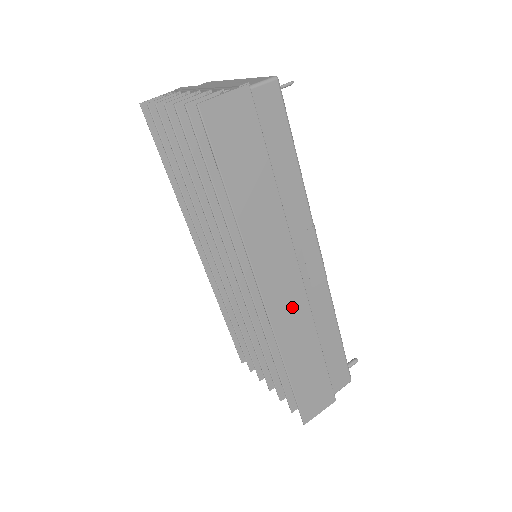
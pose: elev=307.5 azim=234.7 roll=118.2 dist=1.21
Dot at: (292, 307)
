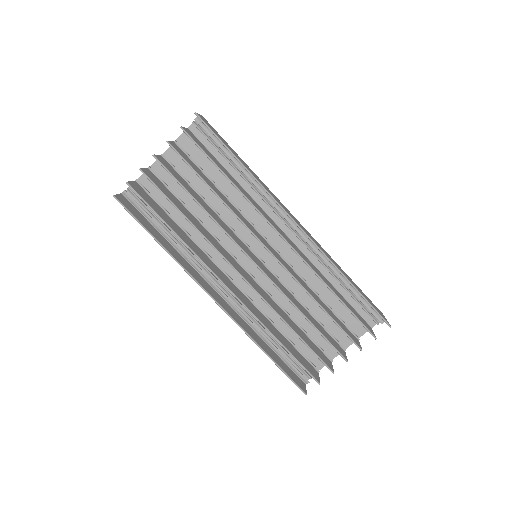
Dot at: (312, 238)
